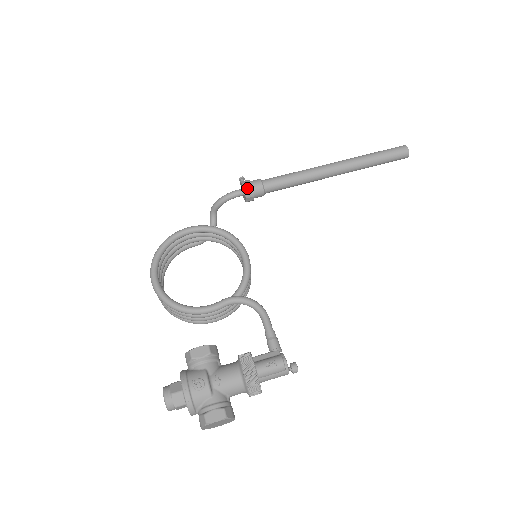
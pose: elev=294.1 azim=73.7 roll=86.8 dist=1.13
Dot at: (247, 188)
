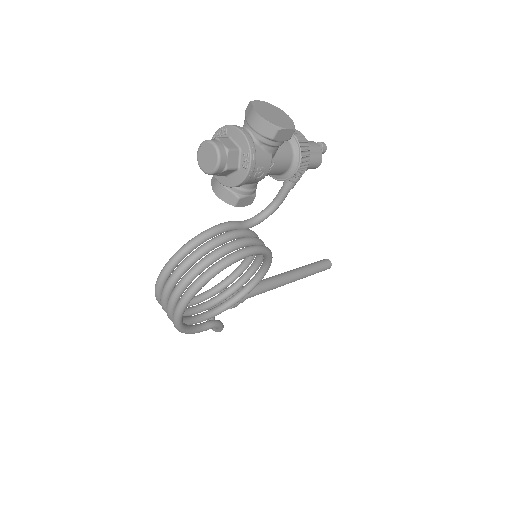
Dot at: (224, 289)
